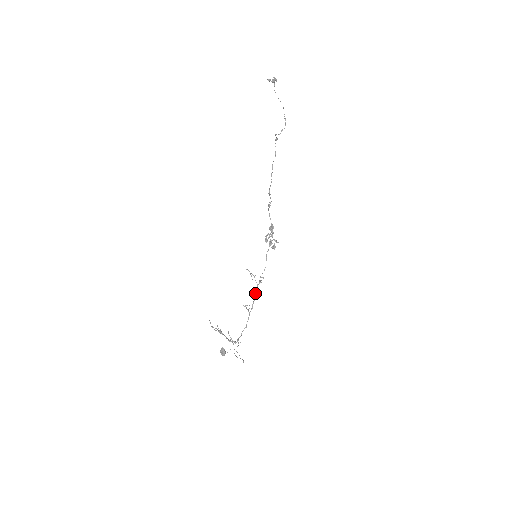
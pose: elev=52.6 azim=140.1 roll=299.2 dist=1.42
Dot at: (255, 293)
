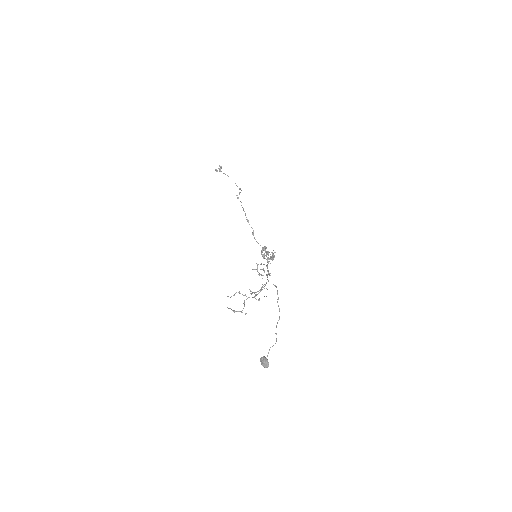
Dot at: occluded
